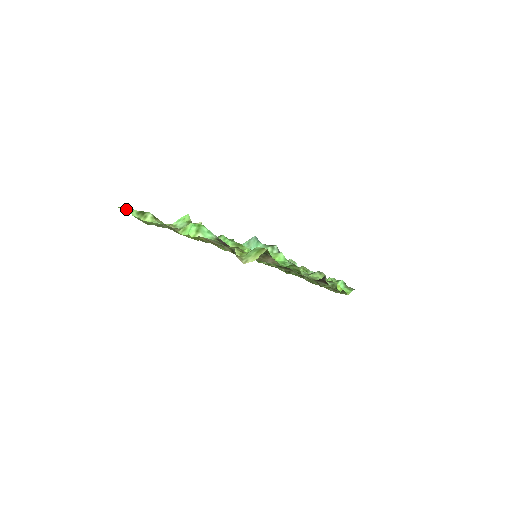
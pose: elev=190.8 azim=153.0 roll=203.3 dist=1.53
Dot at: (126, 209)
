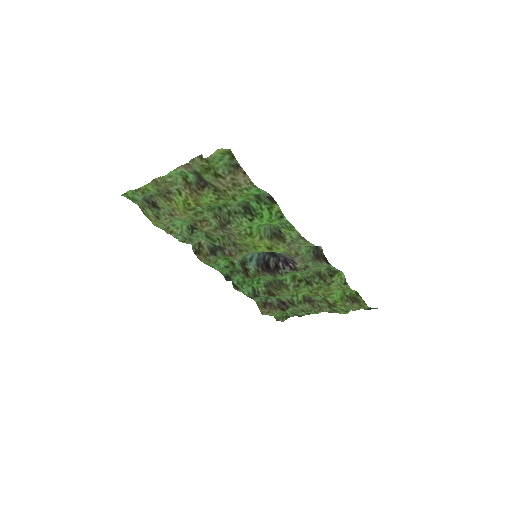
Dot at: (128, 193)
